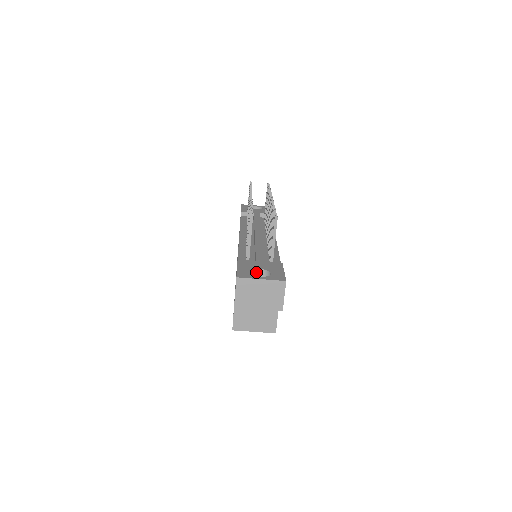
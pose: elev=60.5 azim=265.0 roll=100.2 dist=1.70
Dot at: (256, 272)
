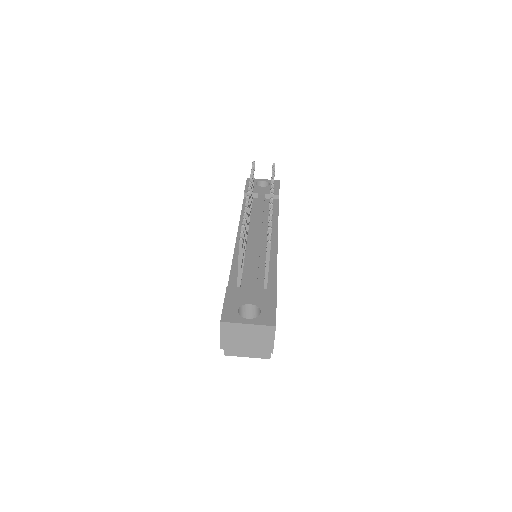
Dot at: (245, 307)
